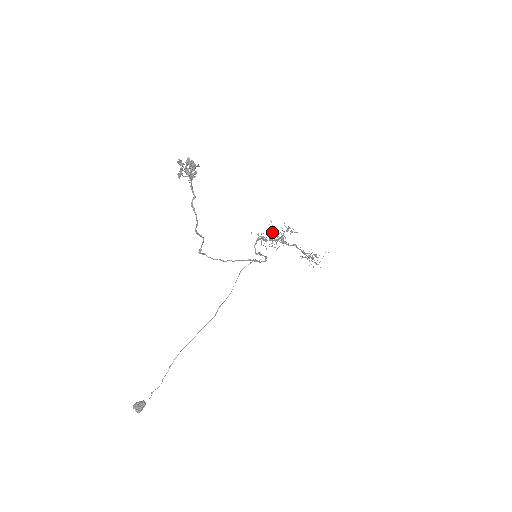
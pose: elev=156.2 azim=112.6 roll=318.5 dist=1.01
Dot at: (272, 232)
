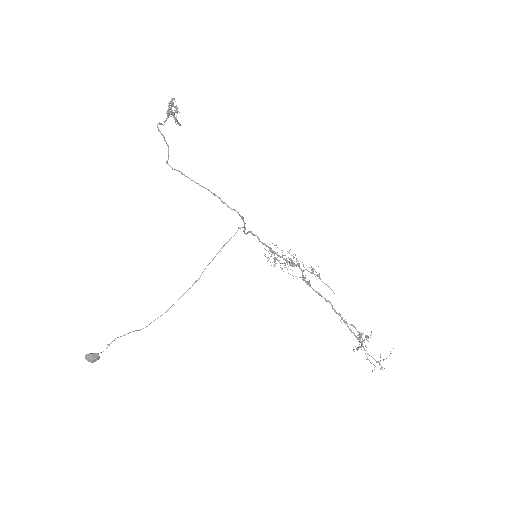
Dot at: (292, 266)
